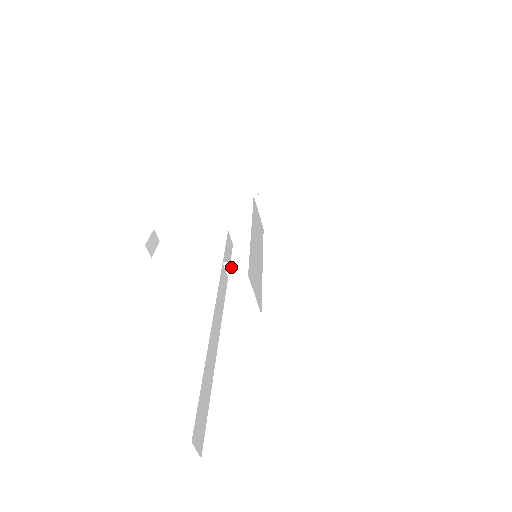
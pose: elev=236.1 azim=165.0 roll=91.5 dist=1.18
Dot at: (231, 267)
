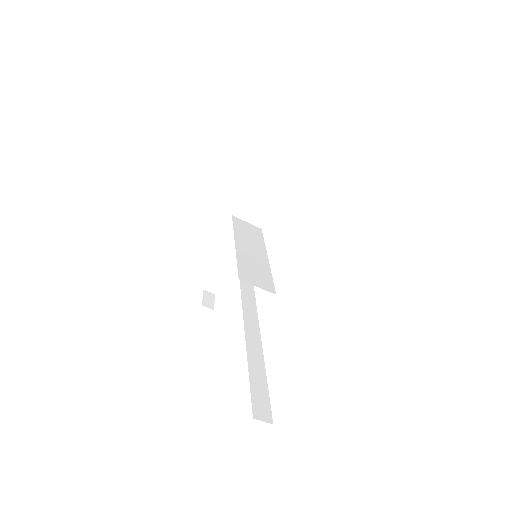
Dot at: occluded
